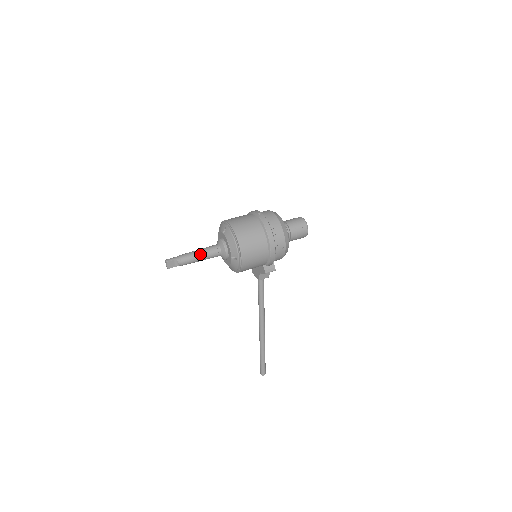
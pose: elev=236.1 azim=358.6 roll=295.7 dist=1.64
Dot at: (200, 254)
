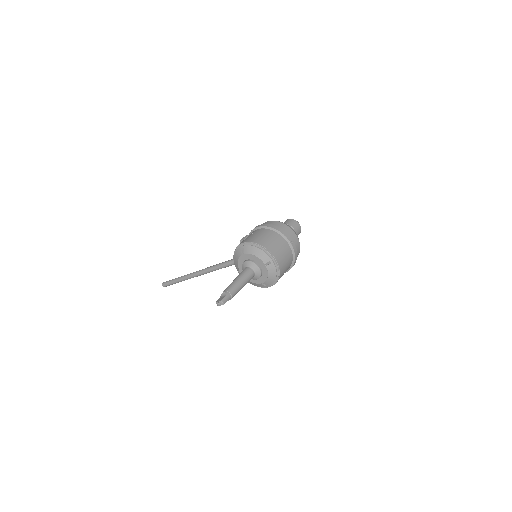
Dot at: (243, 286)
